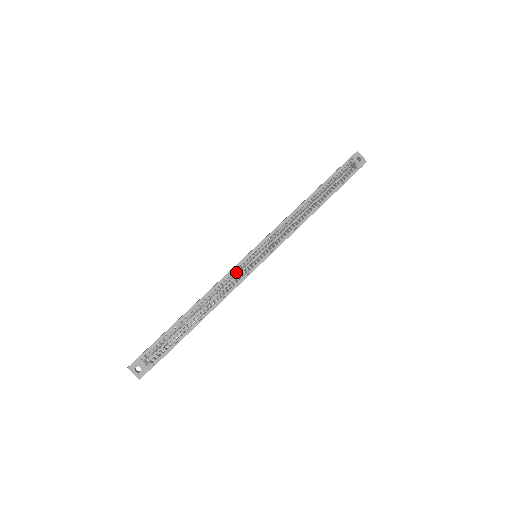
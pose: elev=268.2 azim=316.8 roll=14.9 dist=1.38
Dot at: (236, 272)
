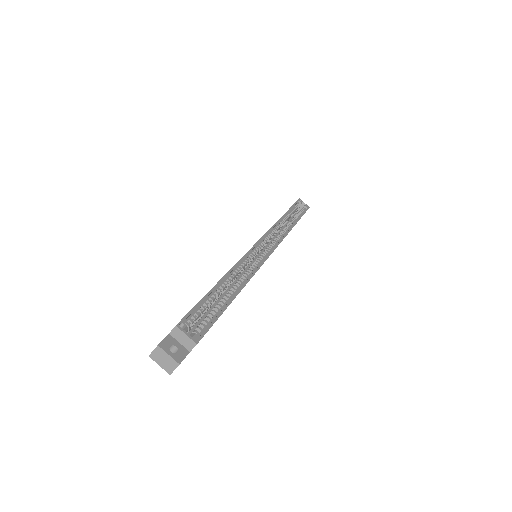
Dot at: (251, 257)
